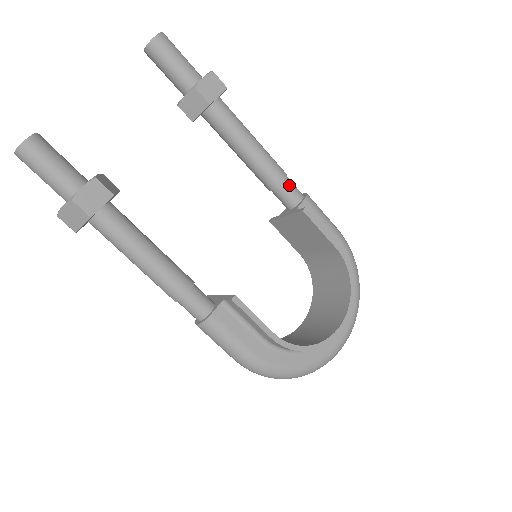
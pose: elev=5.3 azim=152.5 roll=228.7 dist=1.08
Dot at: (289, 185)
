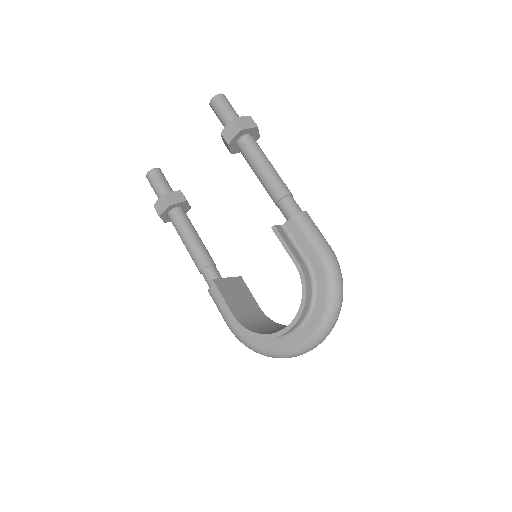
Dot at: (284, 204)
